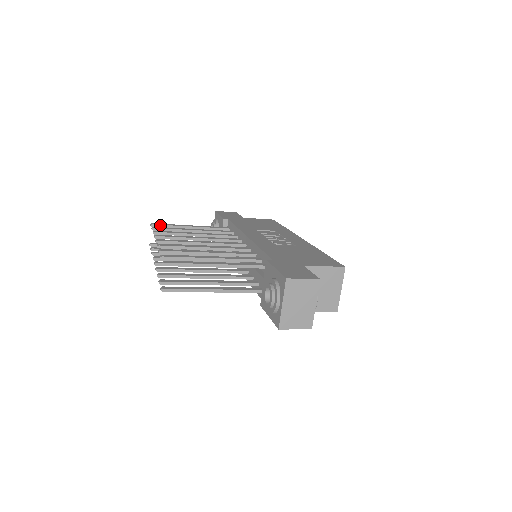
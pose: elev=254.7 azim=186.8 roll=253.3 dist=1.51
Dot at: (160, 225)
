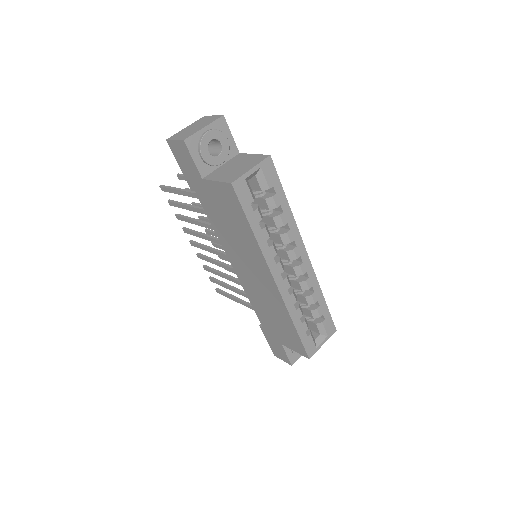
Dot at: occluded
